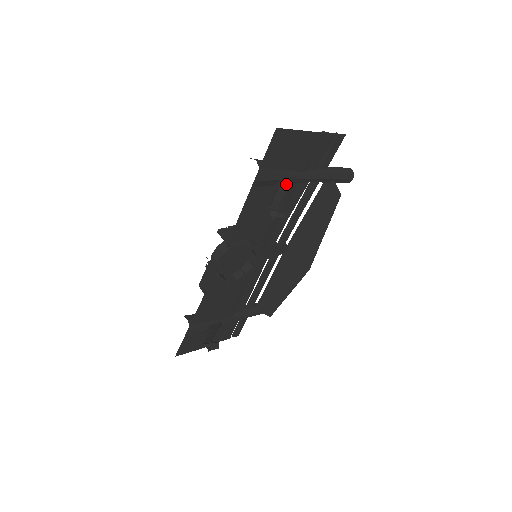
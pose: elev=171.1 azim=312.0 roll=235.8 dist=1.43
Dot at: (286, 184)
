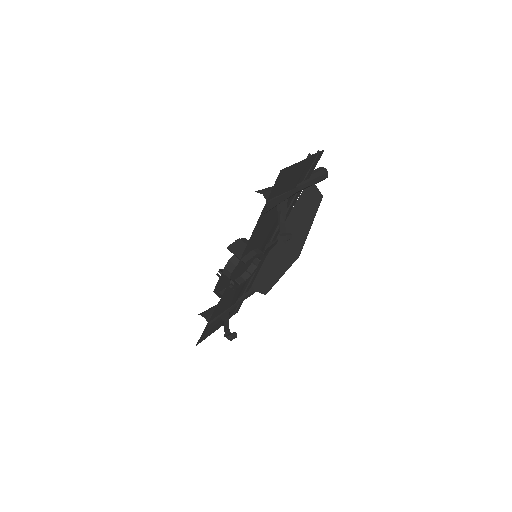
Dot at: (285, 204)
